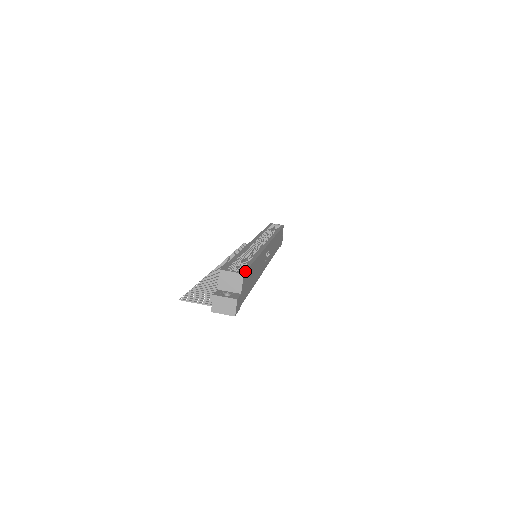
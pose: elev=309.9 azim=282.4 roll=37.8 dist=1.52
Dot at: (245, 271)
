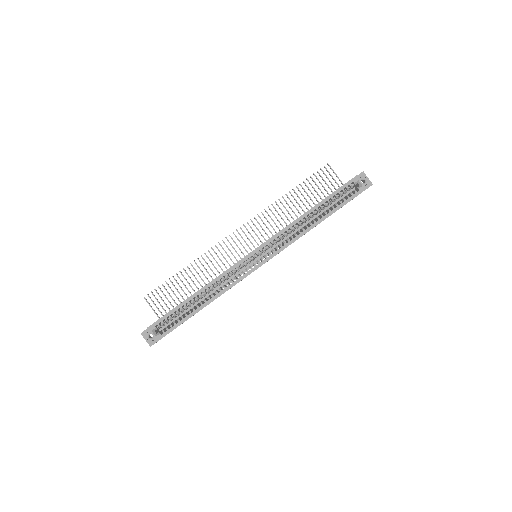
Dot at: occluded
